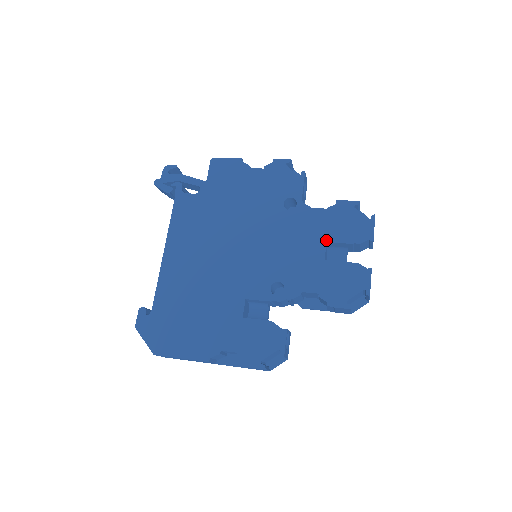
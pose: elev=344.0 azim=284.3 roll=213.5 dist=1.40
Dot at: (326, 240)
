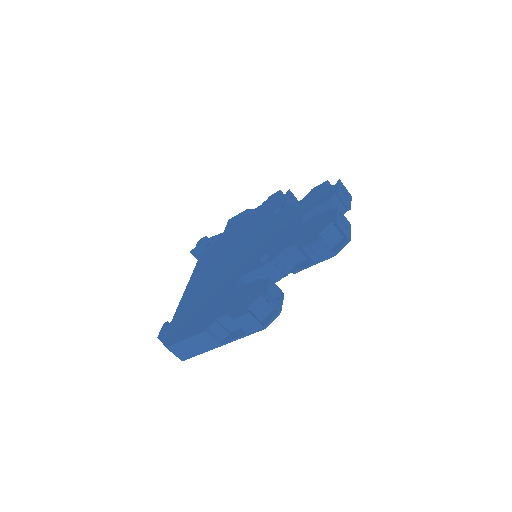
Dot at: (303, 212)
